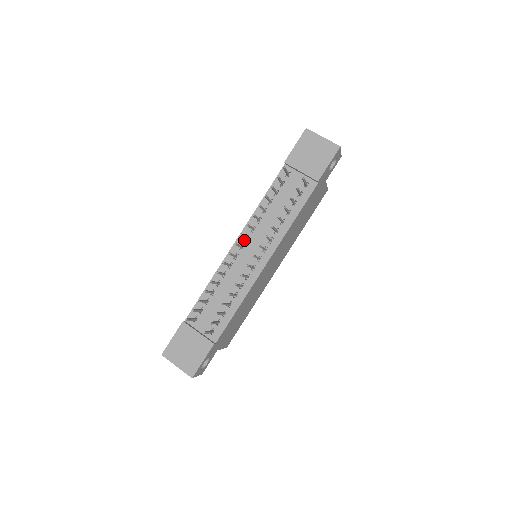
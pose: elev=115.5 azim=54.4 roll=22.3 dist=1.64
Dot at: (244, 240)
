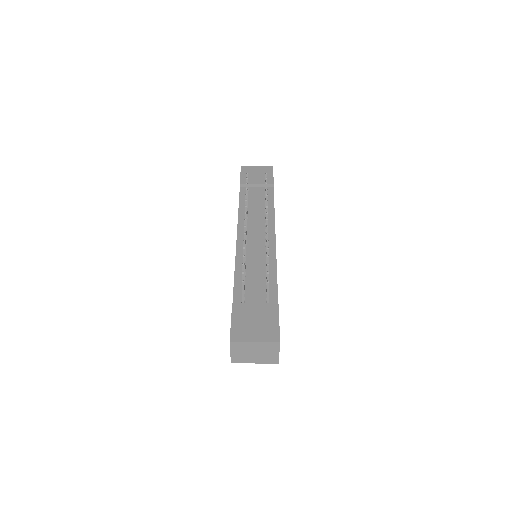
Dot at: occluded
